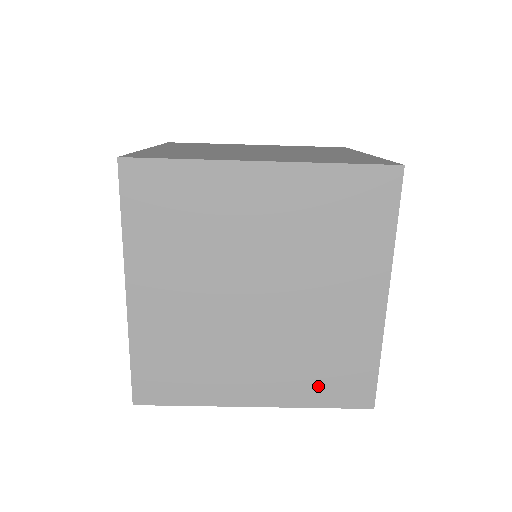
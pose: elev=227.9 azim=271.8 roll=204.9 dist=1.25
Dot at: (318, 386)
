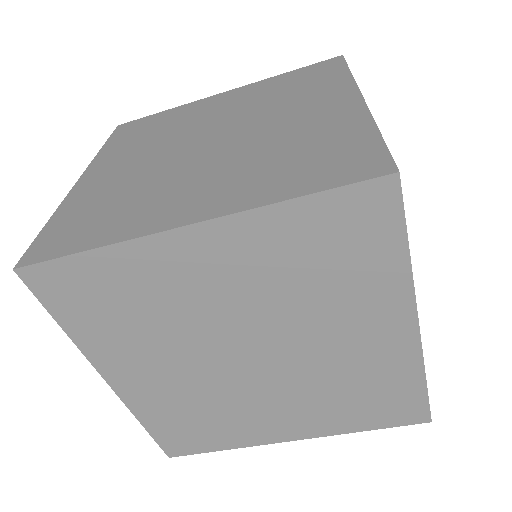
Dot at: (357, 415)
